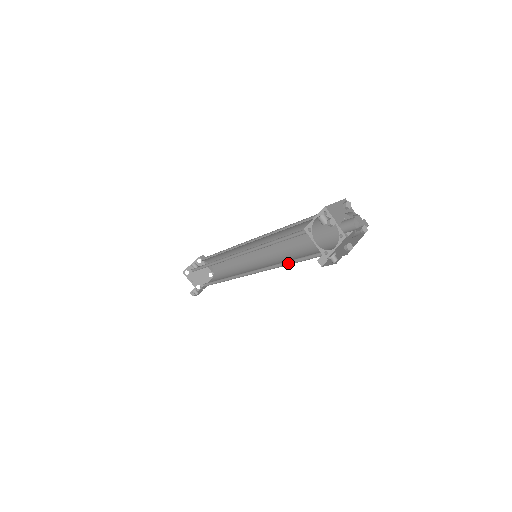
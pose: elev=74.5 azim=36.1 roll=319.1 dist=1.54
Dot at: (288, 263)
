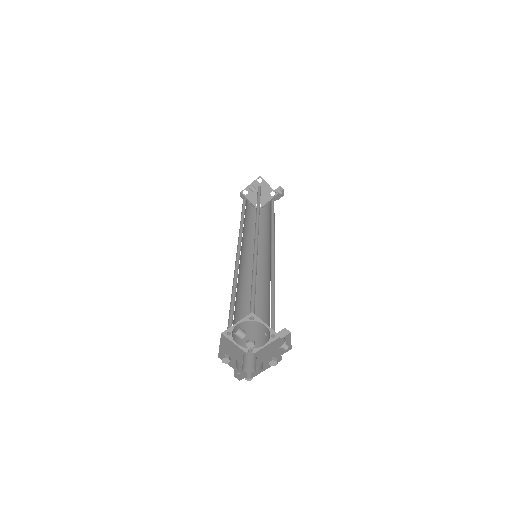
Dot at: occluded
